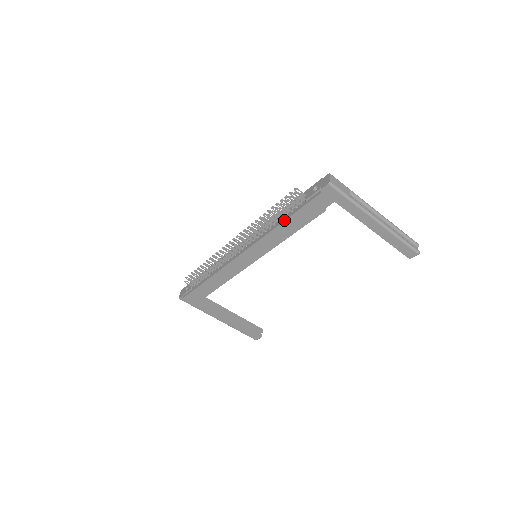
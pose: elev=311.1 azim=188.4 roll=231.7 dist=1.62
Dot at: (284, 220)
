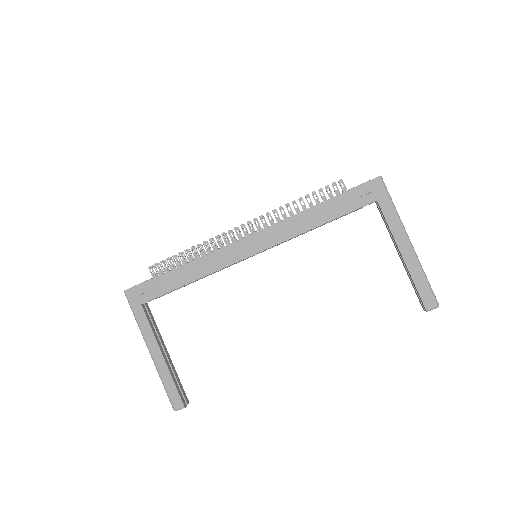
Dot at: (318, 204)
